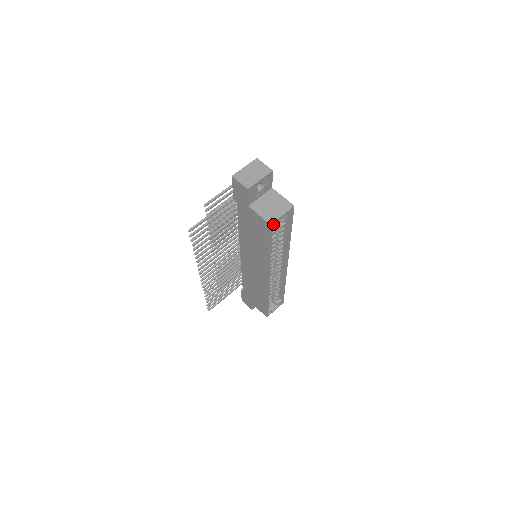
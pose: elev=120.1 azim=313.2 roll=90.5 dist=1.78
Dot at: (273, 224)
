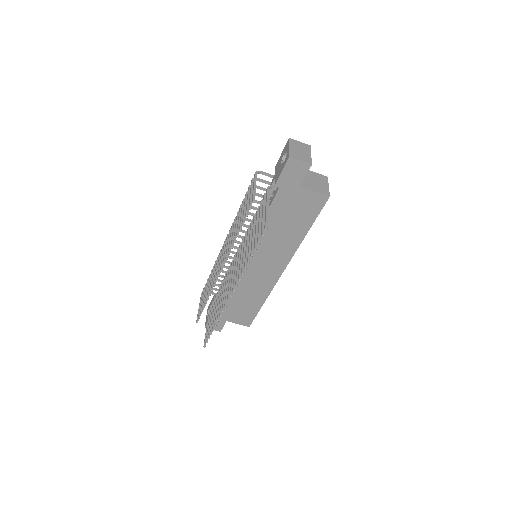
Dot at: (328, 196)
